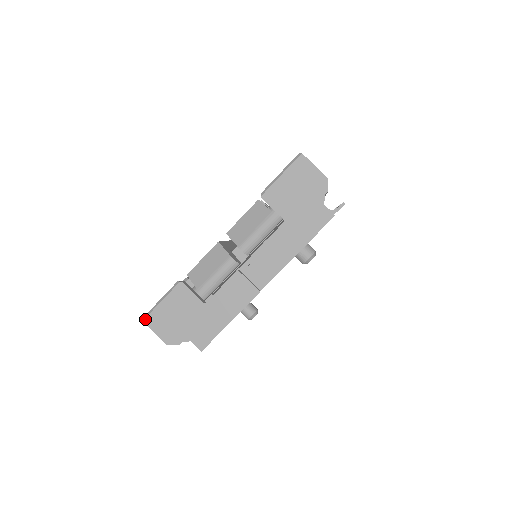
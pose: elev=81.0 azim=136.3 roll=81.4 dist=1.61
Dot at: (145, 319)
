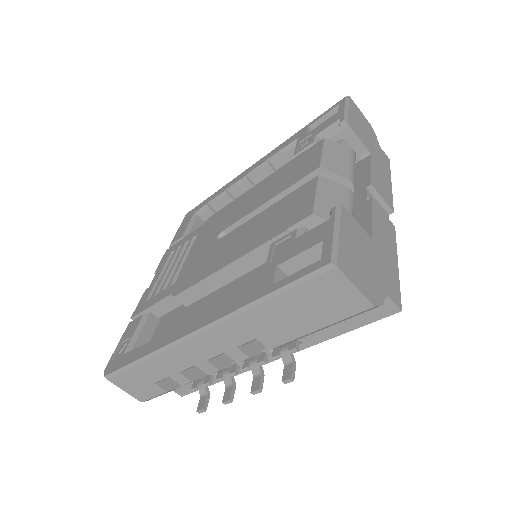
Dot at: (338, 263)
